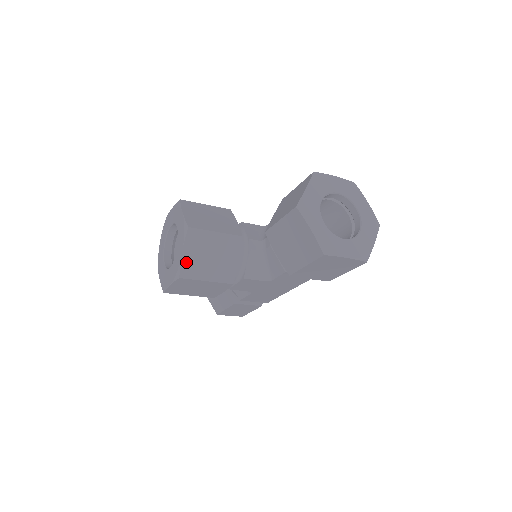
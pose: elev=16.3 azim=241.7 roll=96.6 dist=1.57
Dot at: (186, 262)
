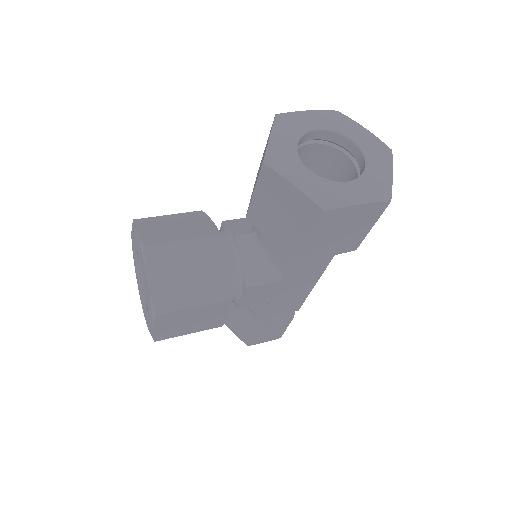
Dot at: (157, 292)
